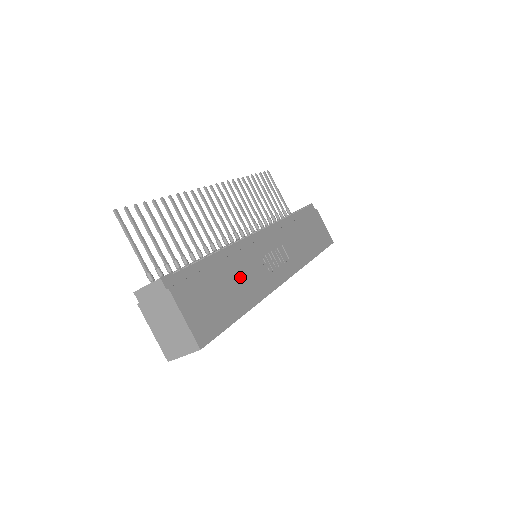
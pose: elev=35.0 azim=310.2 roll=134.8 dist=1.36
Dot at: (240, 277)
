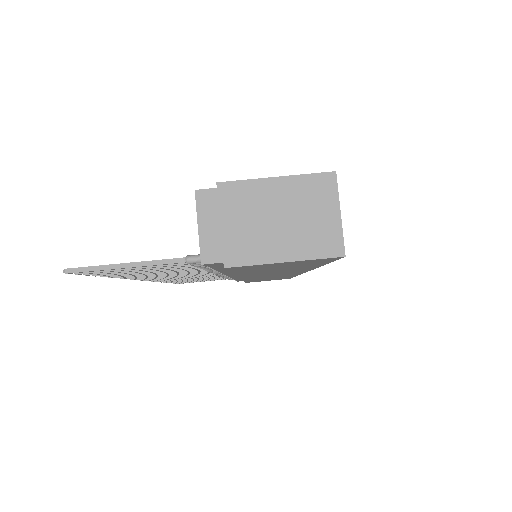
Dot at: occluded
